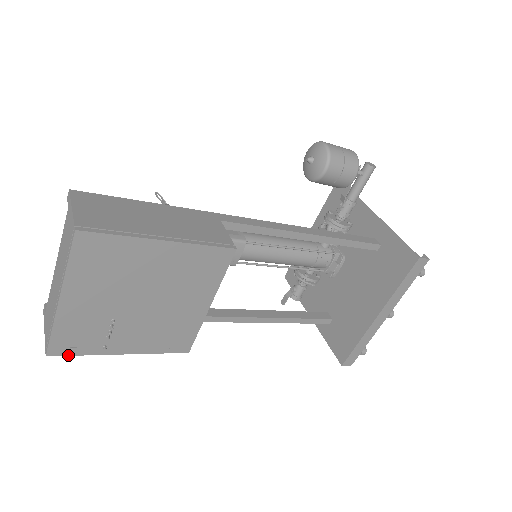
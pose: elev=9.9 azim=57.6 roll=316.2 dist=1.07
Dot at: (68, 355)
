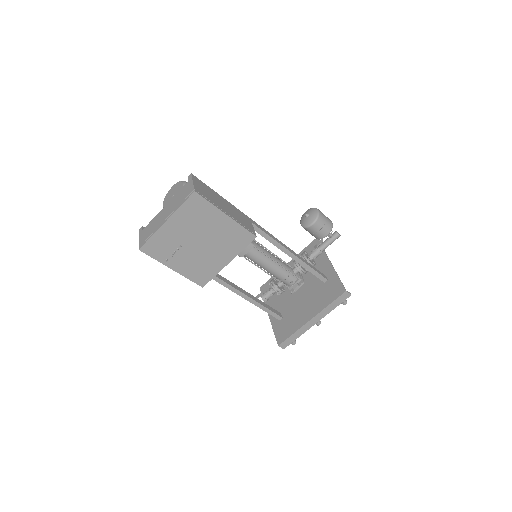
Dot at: (148, 255)
